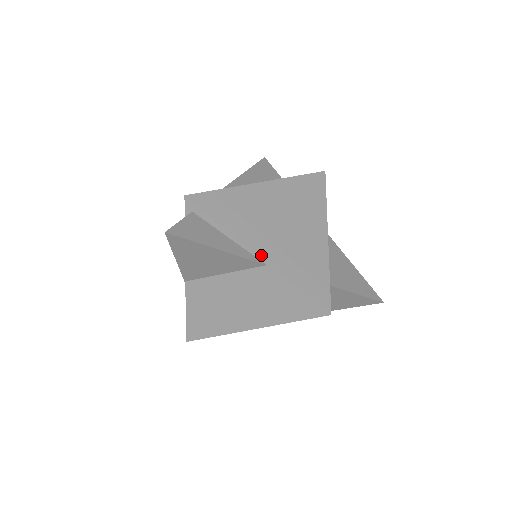
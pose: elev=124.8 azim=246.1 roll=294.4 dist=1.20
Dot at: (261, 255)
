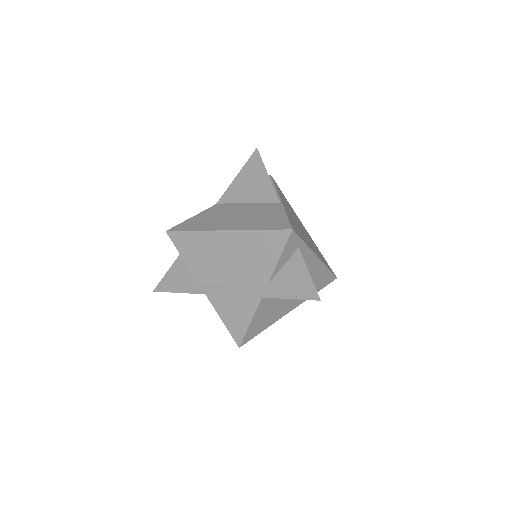
Dot at: occluded
